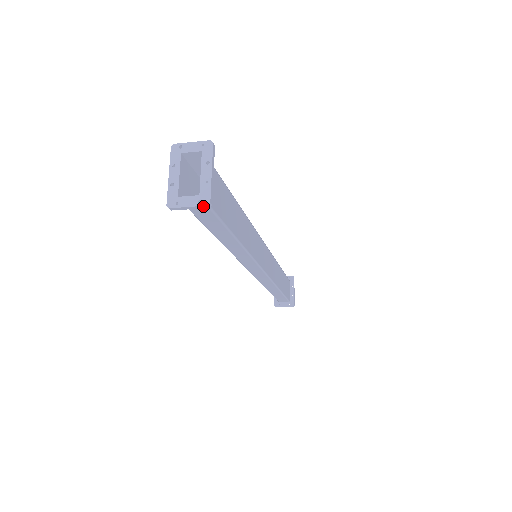
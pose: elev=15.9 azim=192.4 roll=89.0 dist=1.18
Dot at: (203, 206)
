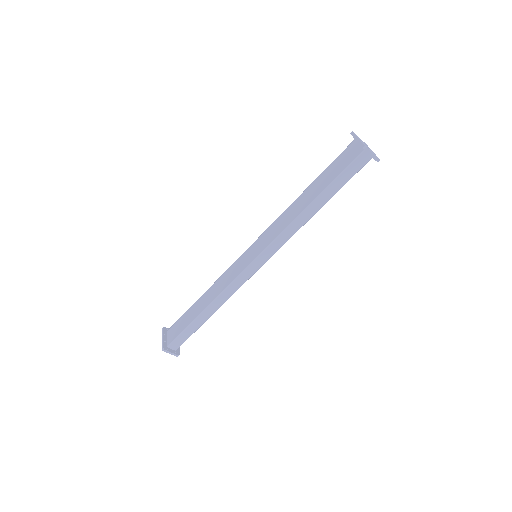
Dot at: (378, 159)
